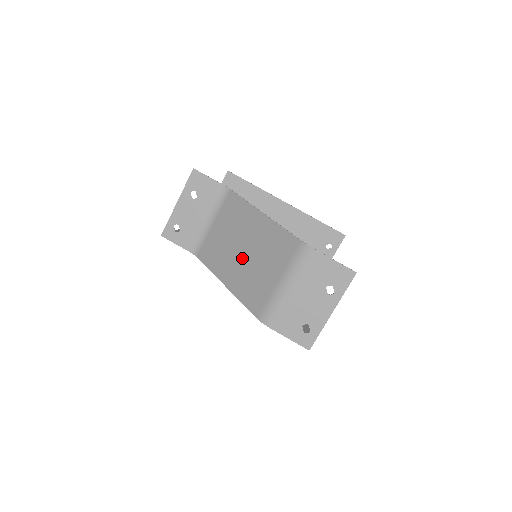
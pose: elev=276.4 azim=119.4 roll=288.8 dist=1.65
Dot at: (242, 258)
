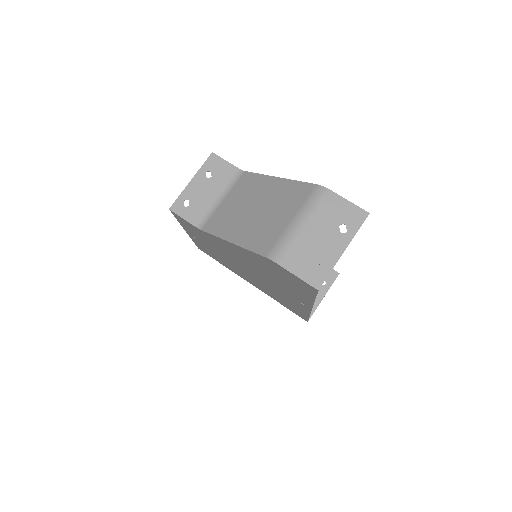
Dot at: (252, 215)
